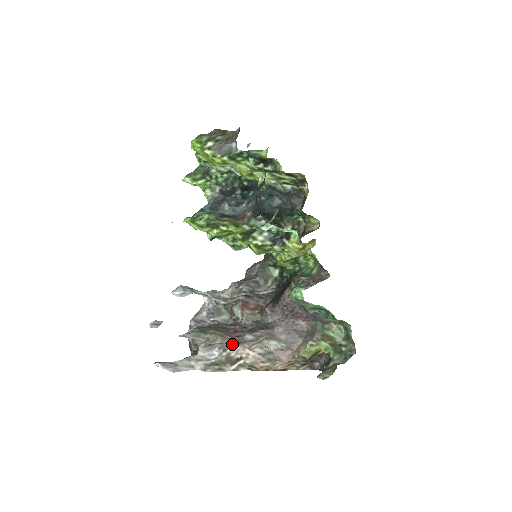
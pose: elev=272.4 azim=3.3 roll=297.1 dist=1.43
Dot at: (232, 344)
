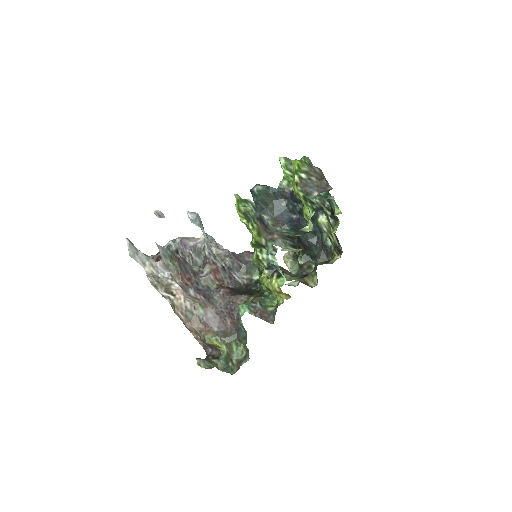
Dot at: (178, 284)
